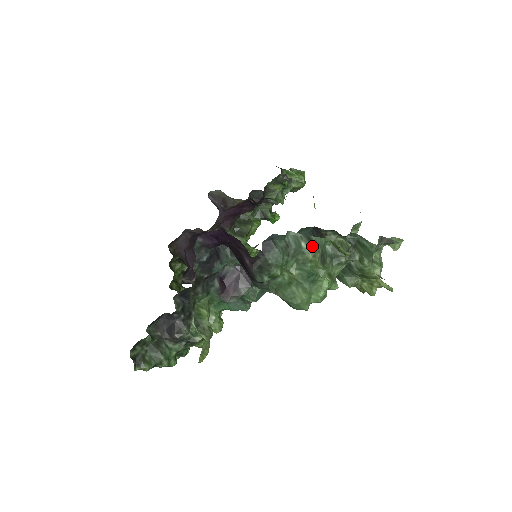
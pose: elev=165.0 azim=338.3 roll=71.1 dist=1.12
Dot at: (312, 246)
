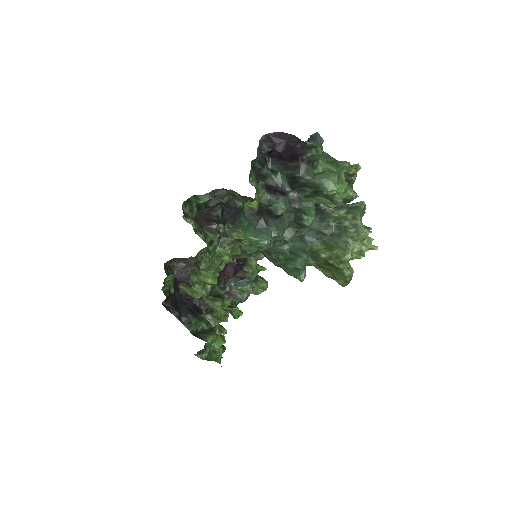
Dot at: occluded
